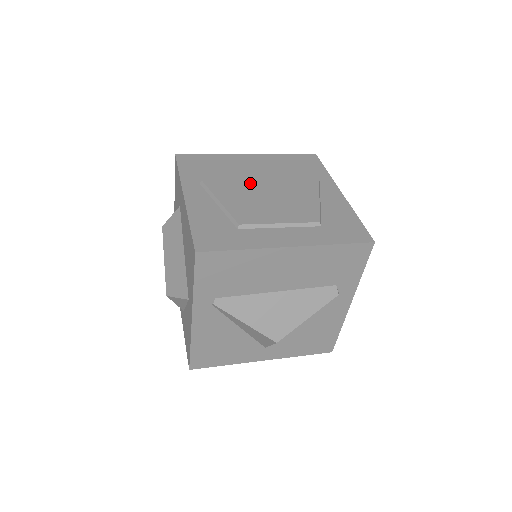
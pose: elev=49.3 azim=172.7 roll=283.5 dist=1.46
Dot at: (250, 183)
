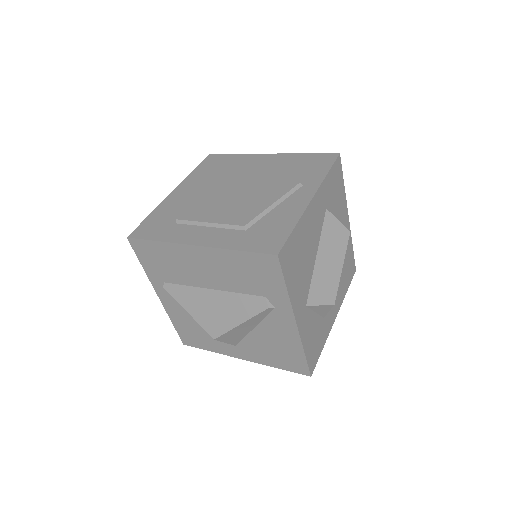
Dot at: (230, 182)
